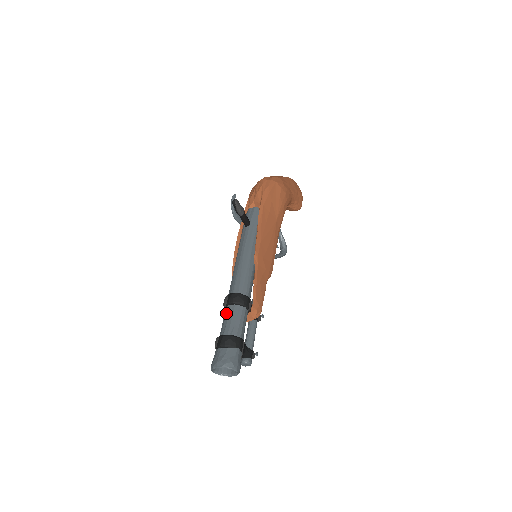
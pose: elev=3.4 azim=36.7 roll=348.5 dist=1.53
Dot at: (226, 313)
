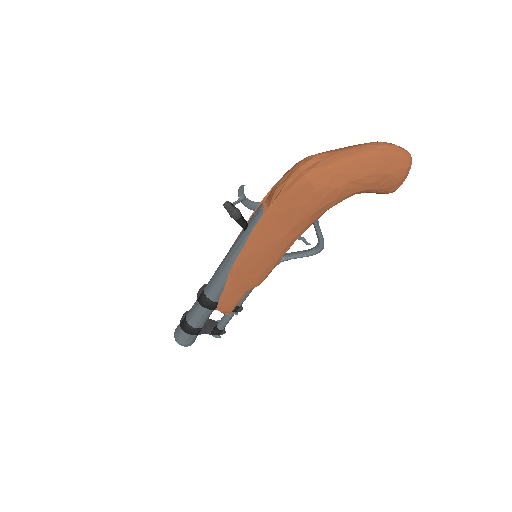
Dot at: (196, 300)
